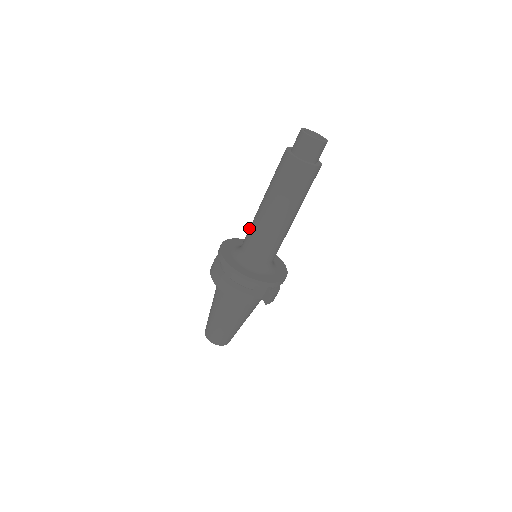
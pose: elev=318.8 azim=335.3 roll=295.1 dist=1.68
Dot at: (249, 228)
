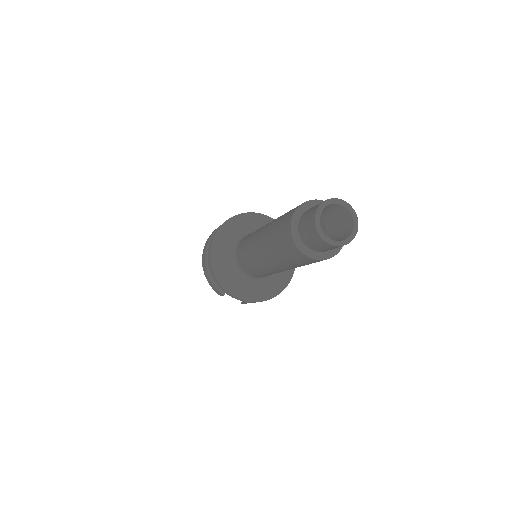
Dot at: occluded
